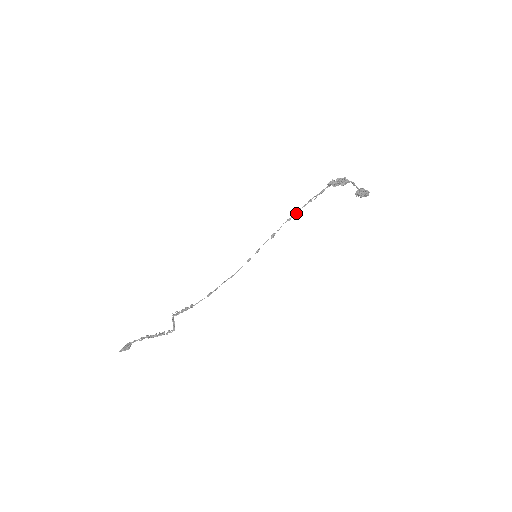
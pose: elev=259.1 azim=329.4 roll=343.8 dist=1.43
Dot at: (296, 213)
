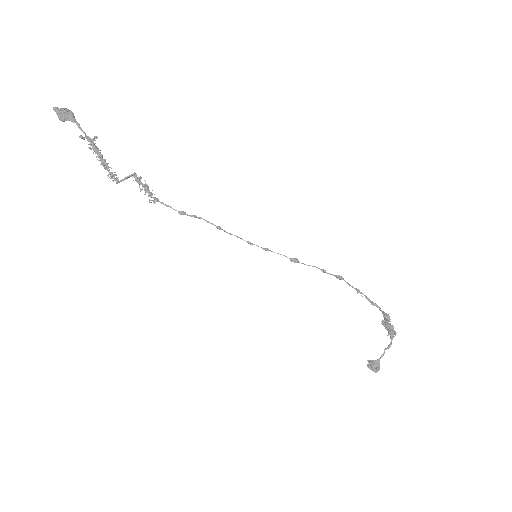
Dot at: (336, 277)
